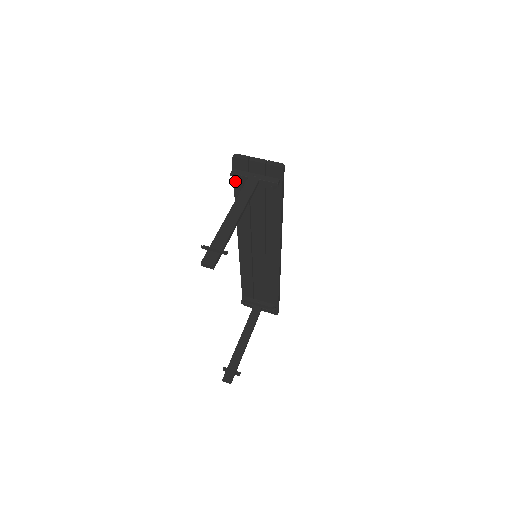
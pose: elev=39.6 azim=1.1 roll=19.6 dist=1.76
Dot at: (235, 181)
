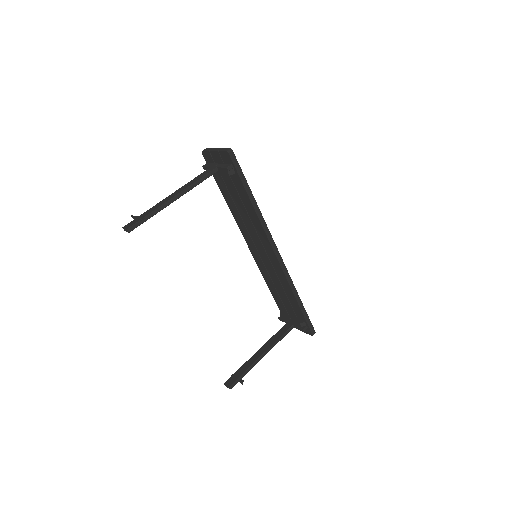
Dot at: (214, 176)
